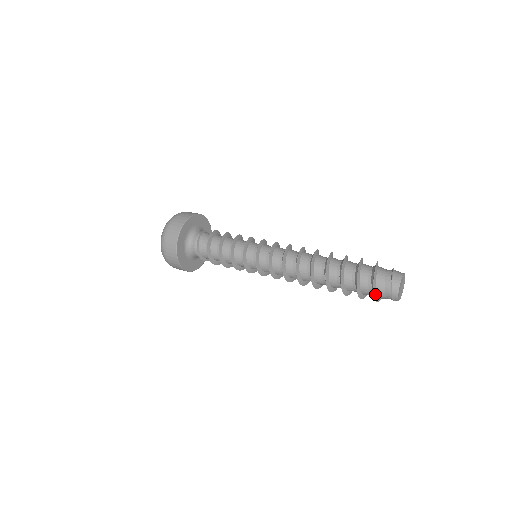
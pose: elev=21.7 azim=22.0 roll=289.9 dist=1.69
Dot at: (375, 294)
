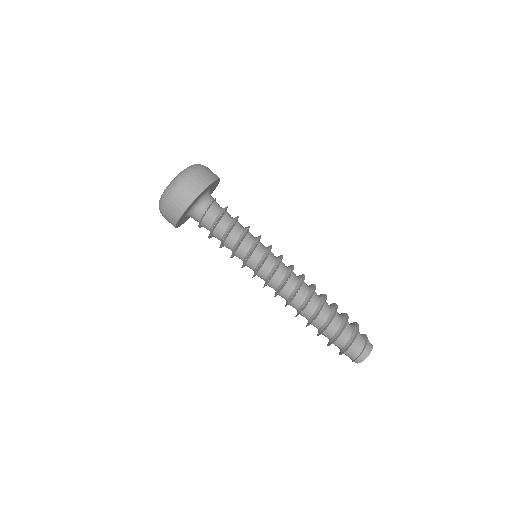
Dot at: (342, 353)
